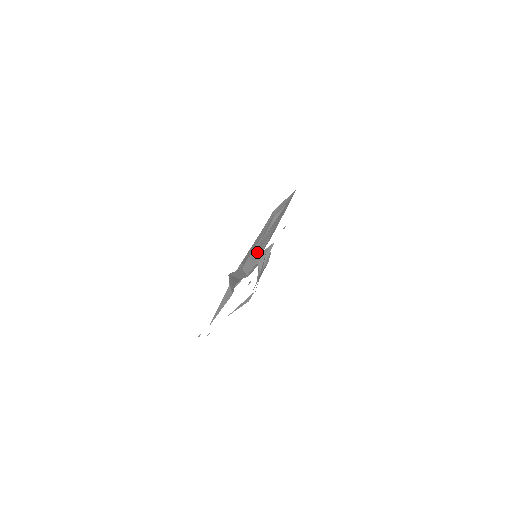
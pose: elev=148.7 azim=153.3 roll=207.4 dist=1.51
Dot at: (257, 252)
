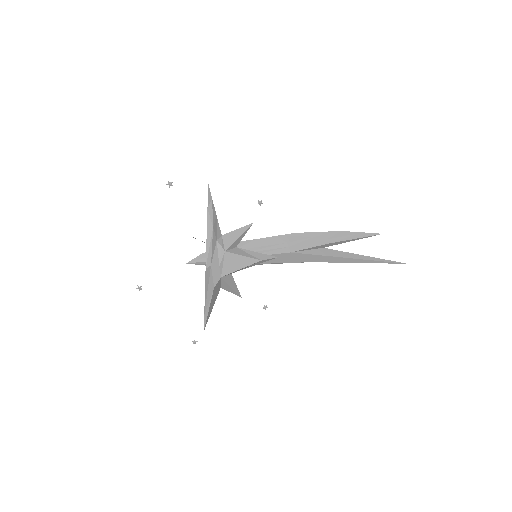
Dot at: (253, 247)
